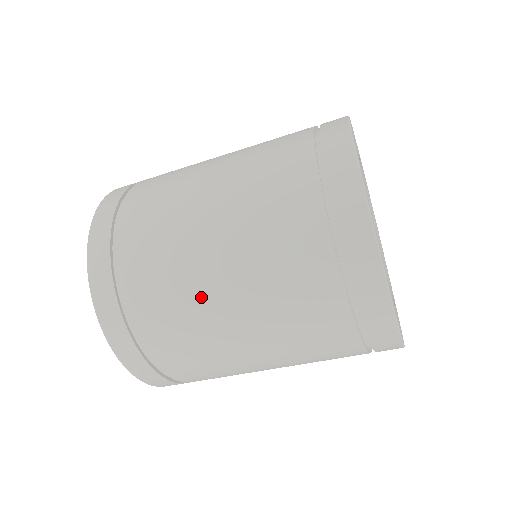
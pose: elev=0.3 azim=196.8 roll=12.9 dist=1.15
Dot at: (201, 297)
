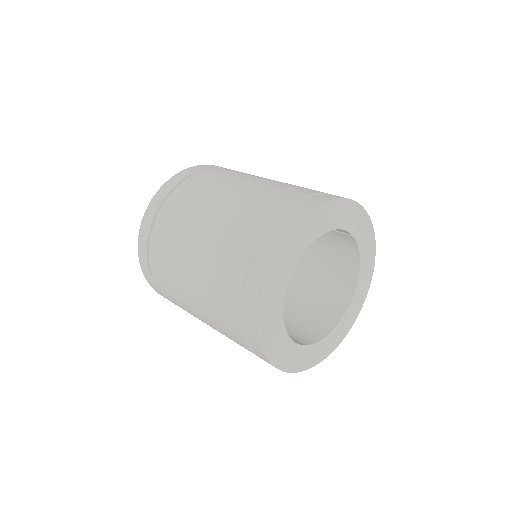
Dot at: (200, 209)
